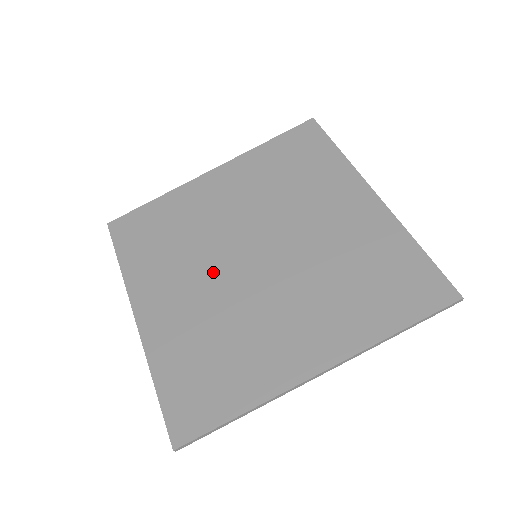
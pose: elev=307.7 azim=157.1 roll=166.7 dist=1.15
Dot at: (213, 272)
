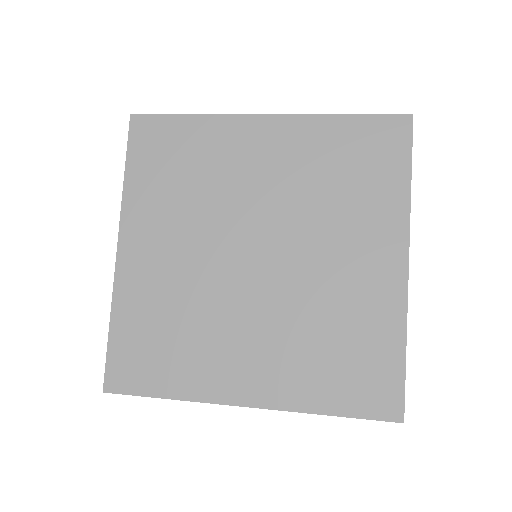
Dot at: (247, 305)
